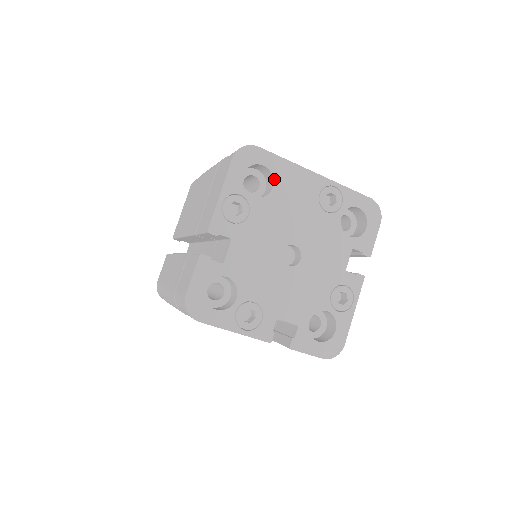
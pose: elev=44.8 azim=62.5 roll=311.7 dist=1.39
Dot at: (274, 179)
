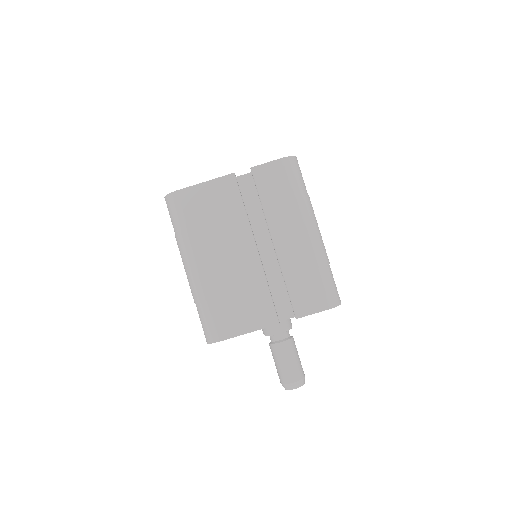
Dot at: occluded
